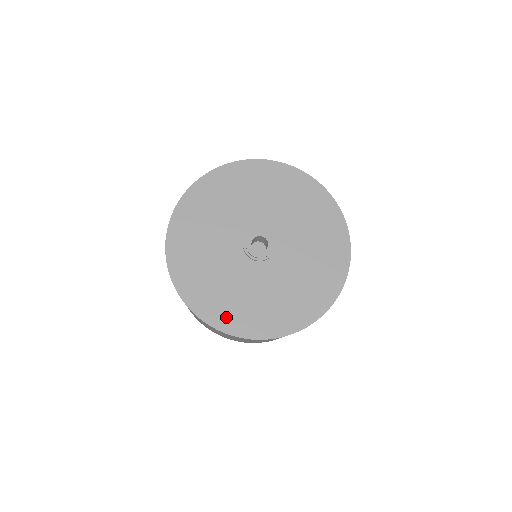
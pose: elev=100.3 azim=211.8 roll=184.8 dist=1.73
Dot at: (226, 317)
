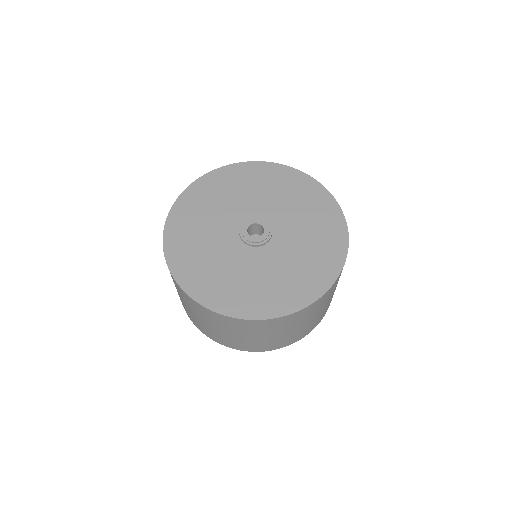
Dot at: (304, 291)
